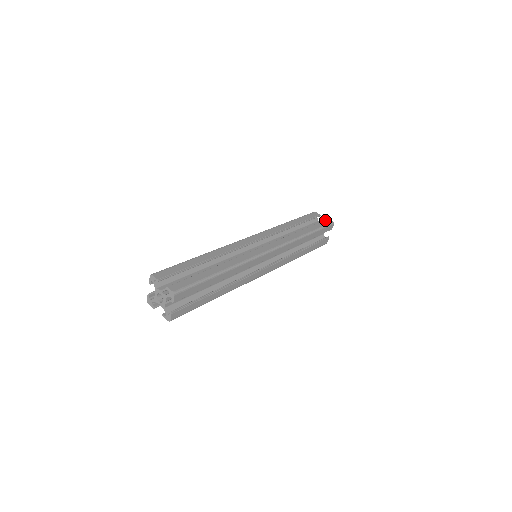
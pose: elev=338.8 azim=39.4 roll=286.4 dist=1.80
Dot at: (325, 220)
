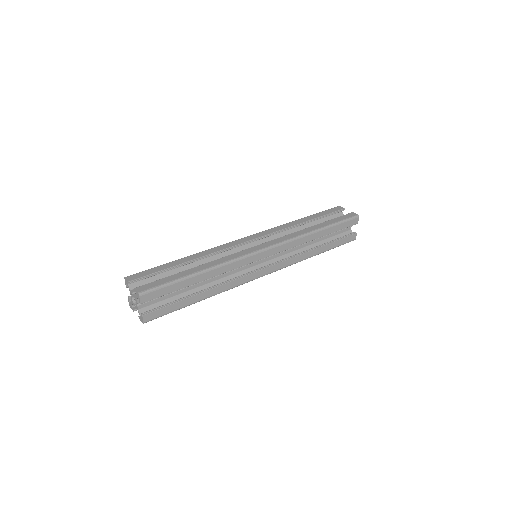
Dot at: (348, 214)
